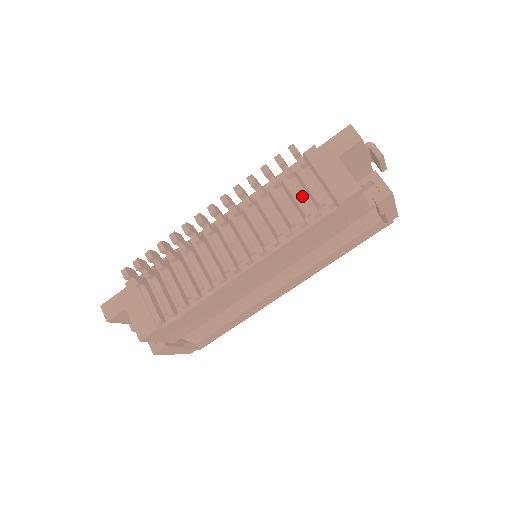
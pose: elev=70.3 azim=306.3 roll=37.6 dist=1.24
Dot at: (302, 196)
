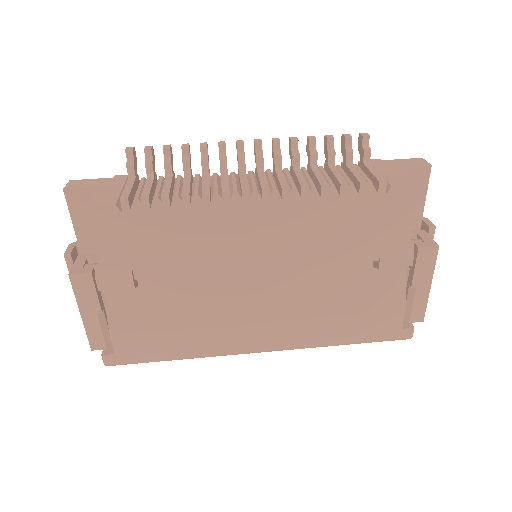
Dot at: (353, 172)
